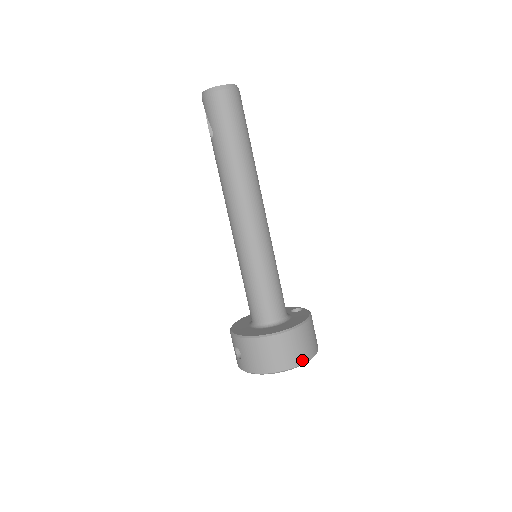
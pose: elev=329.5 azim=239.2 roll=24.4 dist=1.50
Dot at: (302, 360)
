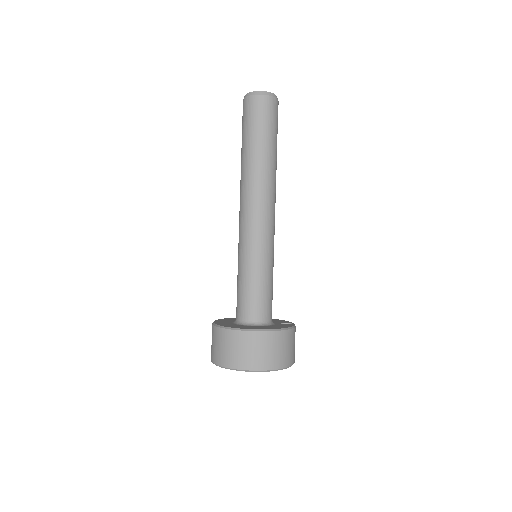
Dot at: (259, 366)
